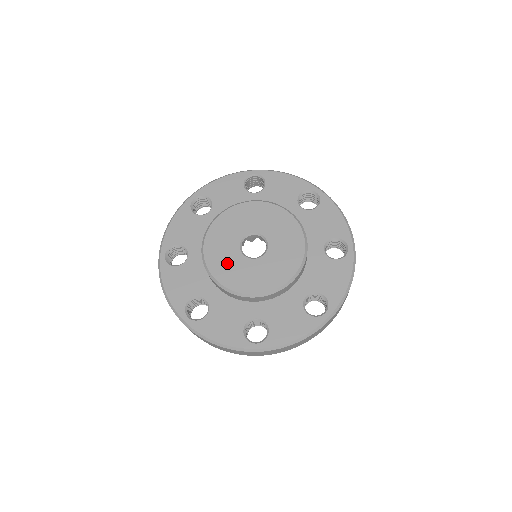
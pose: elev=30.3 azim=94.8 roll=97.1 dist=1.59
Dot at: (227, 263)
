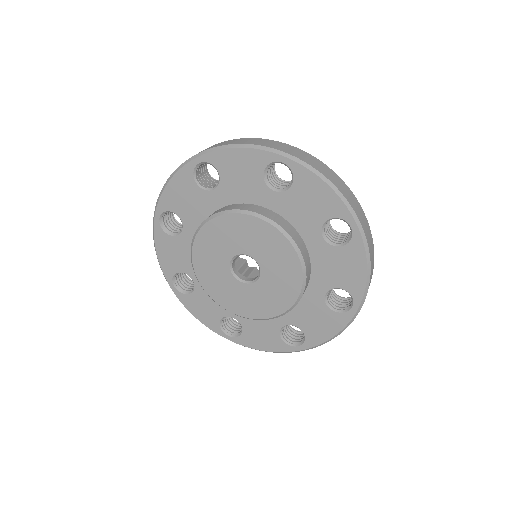
Dot at: (230, 294)
